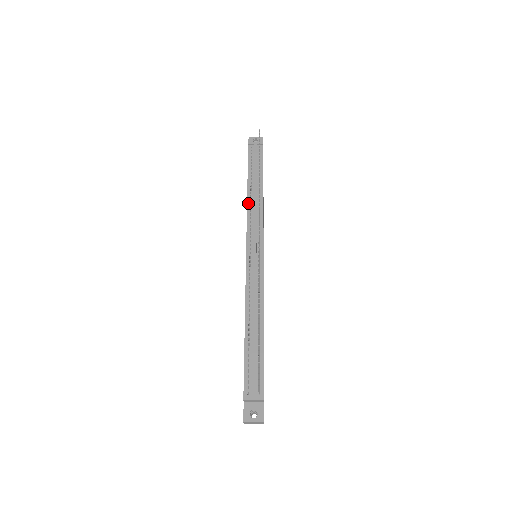
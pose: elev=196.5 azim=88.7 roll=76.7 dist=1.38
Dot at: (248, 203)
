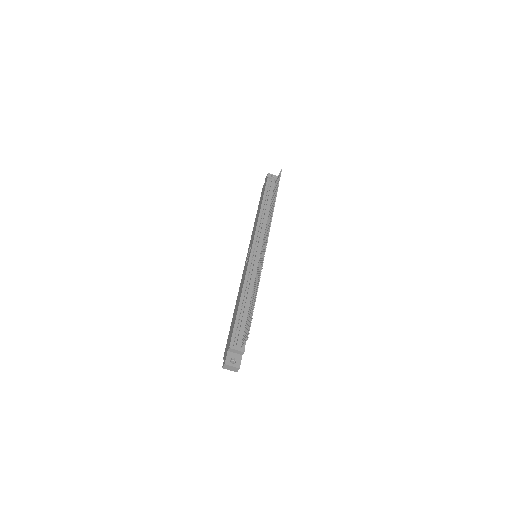
Dot at: (259, 217)
